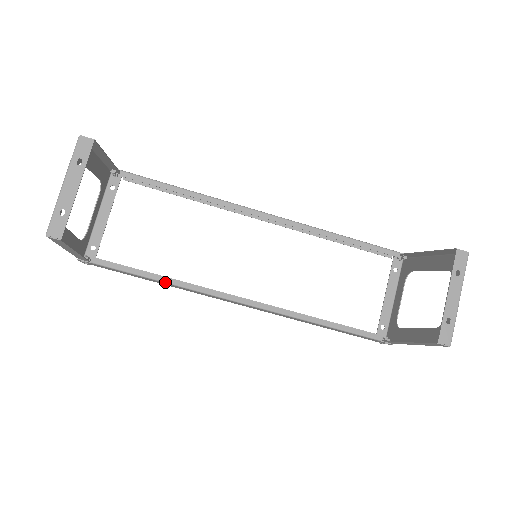
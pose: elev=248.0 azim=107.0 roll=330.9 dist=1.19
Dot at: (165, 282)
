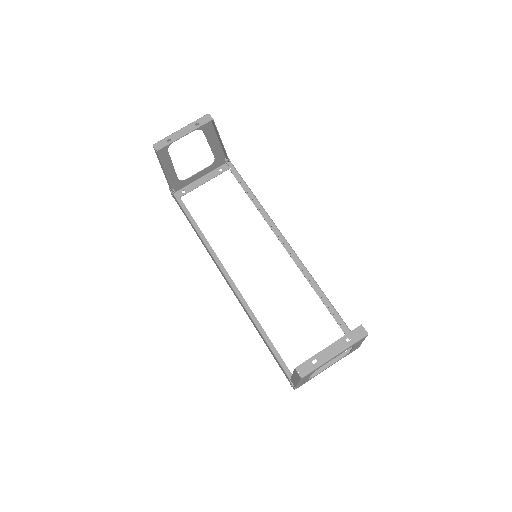
Dot at: (198, 233)
